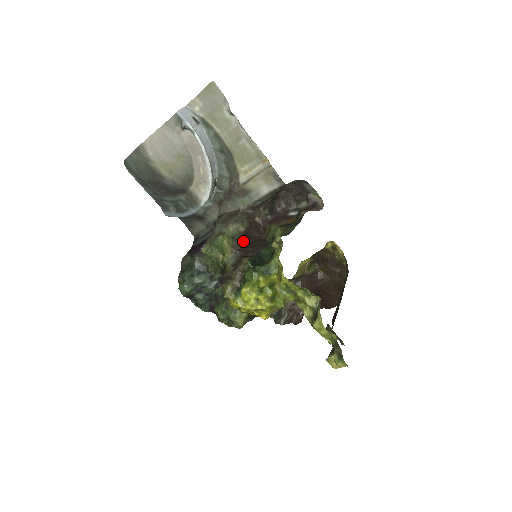
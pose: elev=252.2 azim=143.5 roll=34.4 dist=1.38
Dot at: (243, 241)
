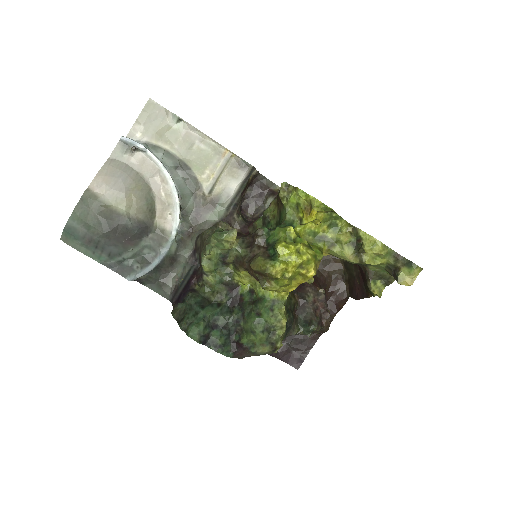
Dot at: occluded
